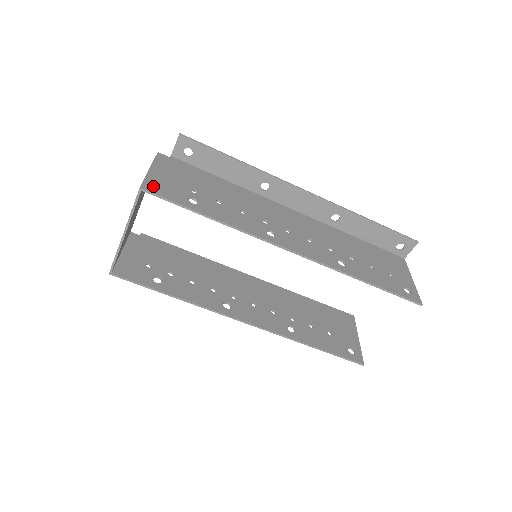
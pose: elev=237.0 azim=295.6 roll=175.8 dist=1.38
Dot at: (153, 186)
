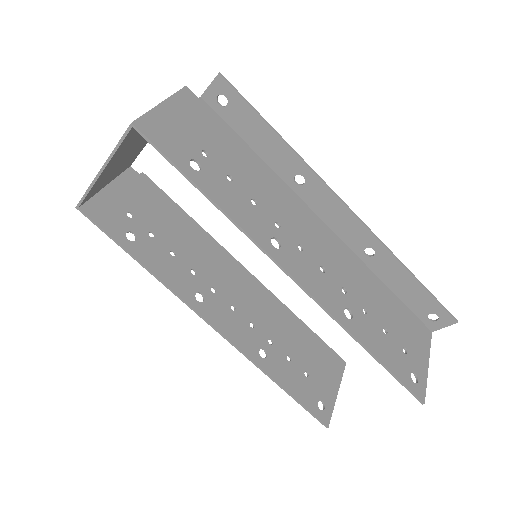
Dot at: (151, 127)
